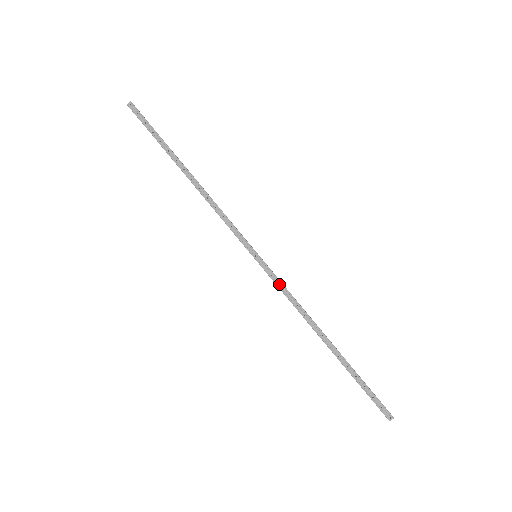
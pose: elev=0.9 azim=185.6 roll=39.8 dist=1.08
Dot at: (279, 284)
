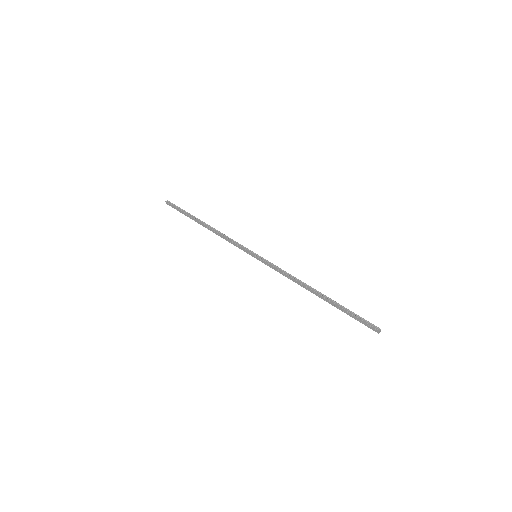
Dot at: (274, 268)
